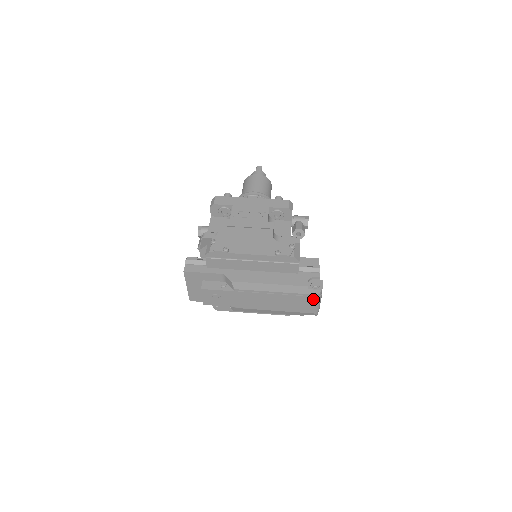
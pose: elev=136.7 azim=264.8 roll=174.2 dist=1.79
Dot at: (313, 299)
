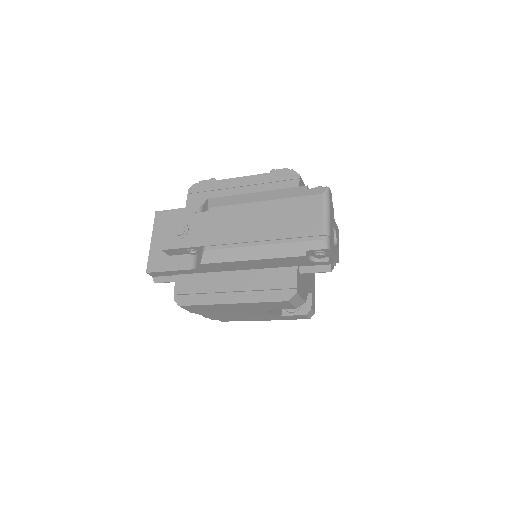
Dot at: (316, 204)
